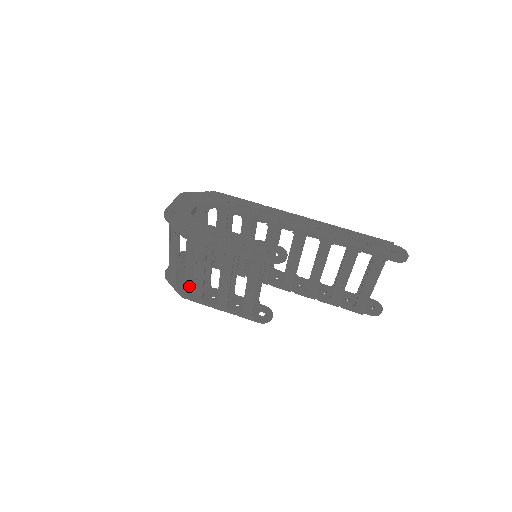
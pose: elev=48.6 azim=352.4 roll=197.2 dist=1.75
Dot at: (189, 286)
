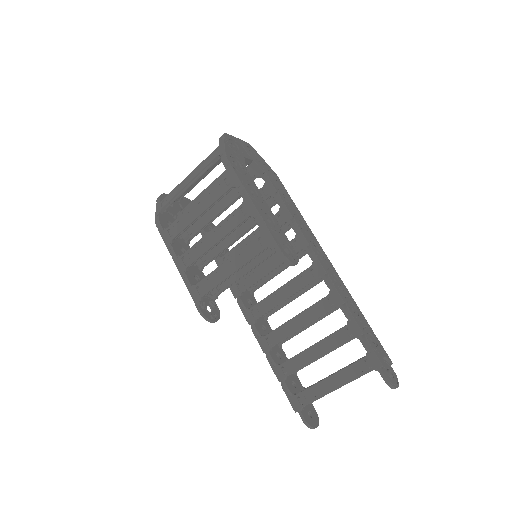
Dot at: (171, 223)
